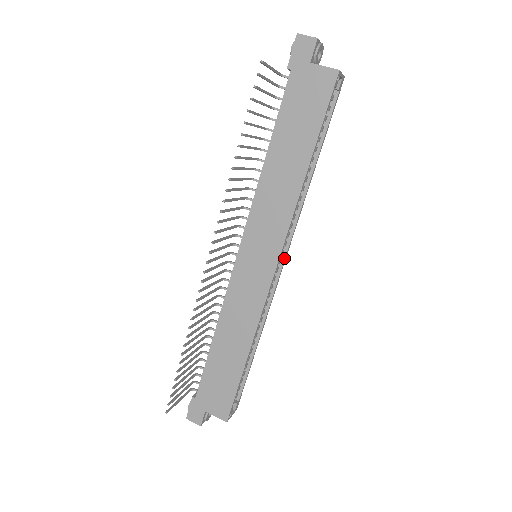
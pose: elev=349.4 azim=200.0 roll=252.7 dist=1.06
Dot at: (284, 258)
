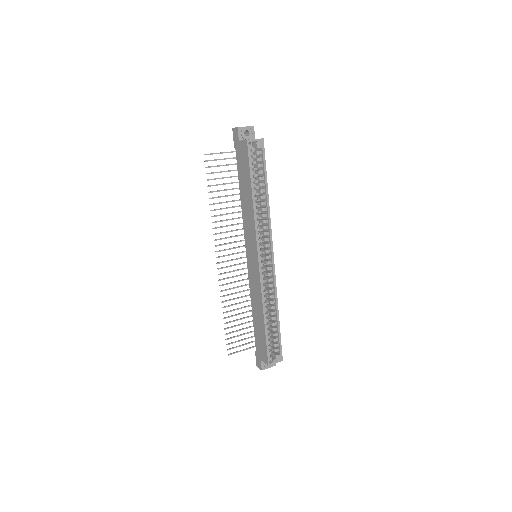
Dot at: (271, 254)
